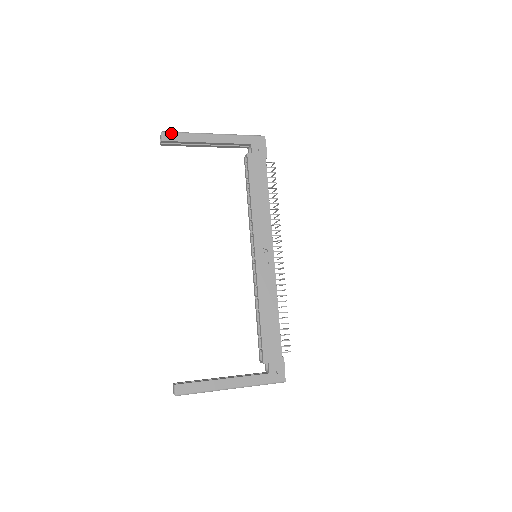
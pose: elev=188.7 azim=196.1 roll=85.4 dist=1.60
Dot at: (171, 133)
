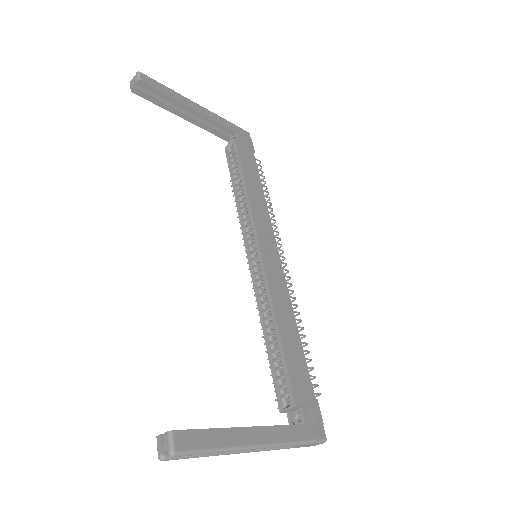
Dot at: (150, 78)
